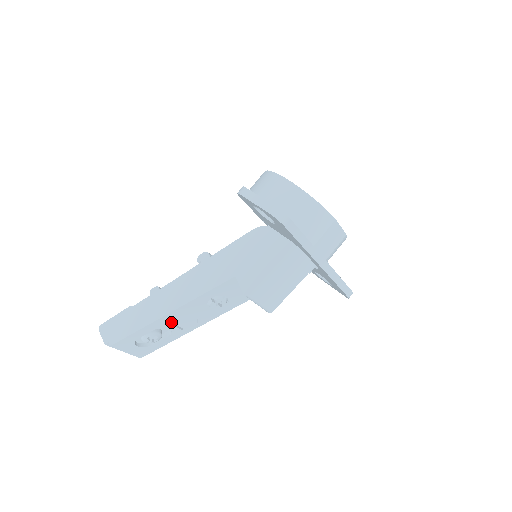
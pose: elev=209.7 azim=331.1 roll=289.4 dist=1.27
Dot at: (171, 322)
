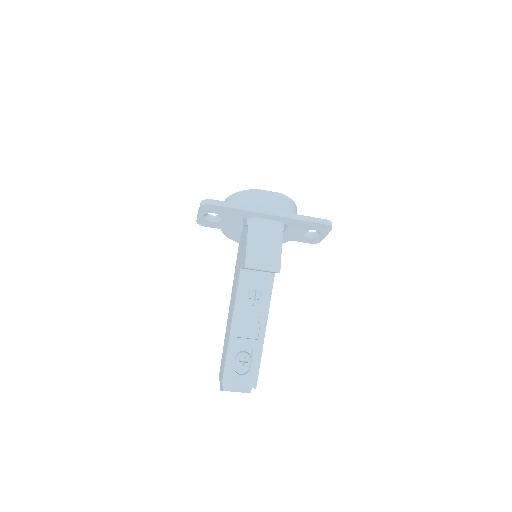
Dot at: (243, 338)
